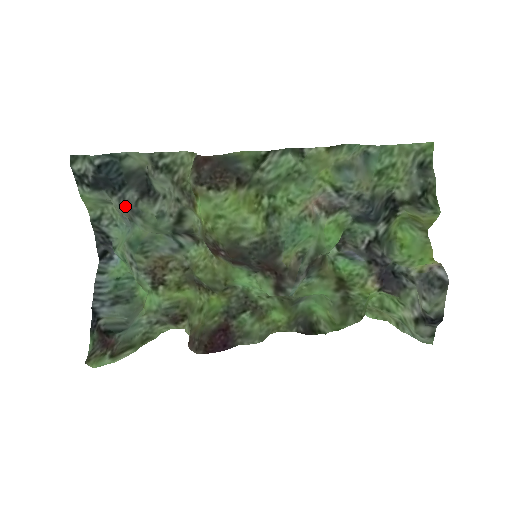
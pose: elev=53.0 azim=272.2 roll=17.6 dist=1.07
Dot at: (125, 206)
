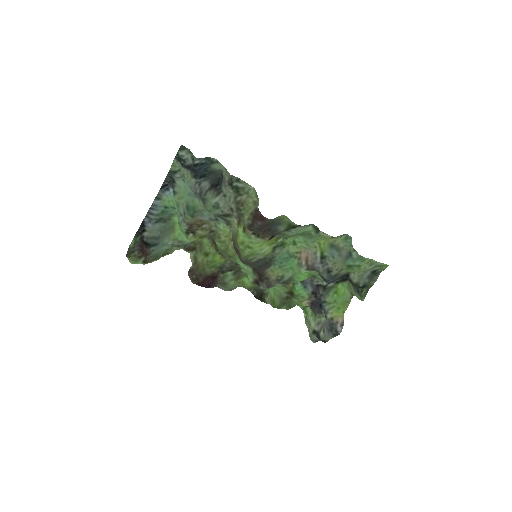
Dot at: (198, 190)
